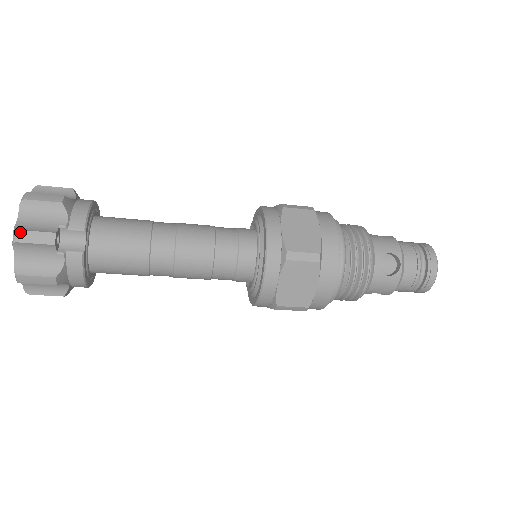
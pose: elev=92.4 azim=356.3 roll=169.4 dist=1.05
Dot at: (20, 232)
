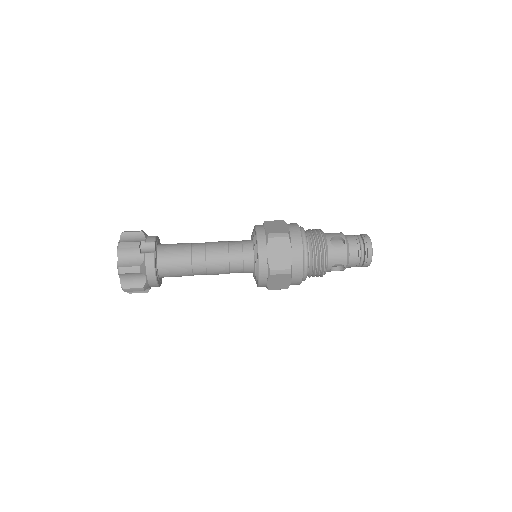
Dot at: (121, 243)
